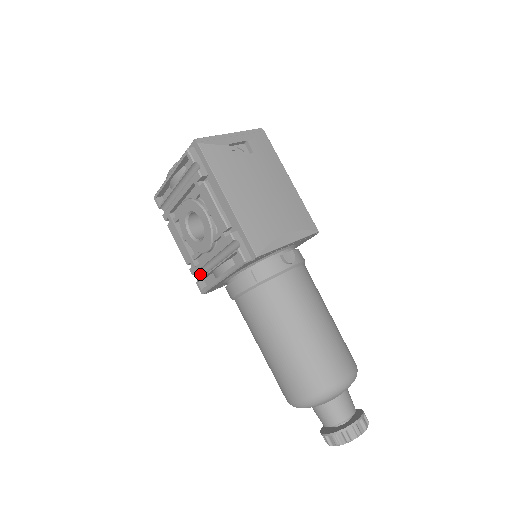
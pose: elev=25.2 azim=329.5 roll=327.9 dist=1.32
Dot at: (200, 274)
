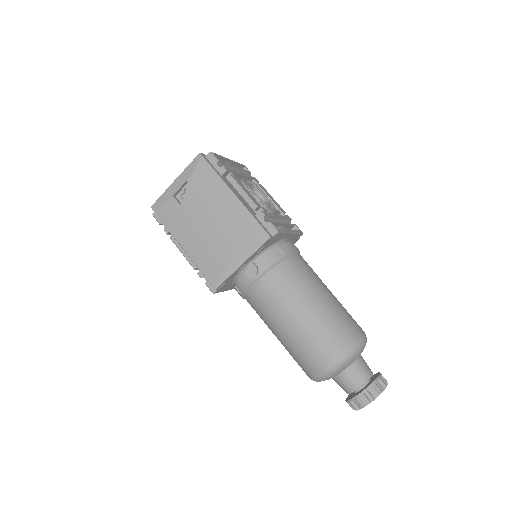
Dot at: occluded
